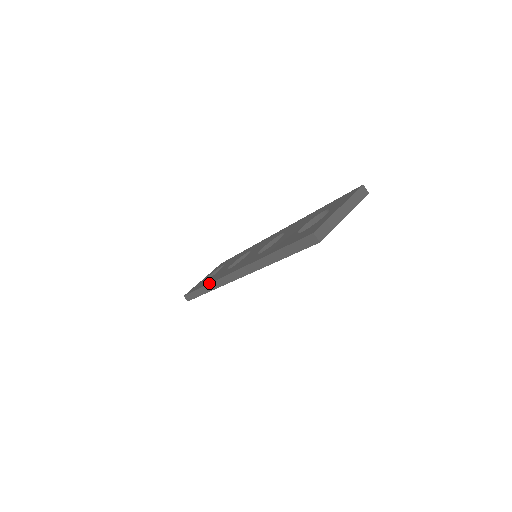
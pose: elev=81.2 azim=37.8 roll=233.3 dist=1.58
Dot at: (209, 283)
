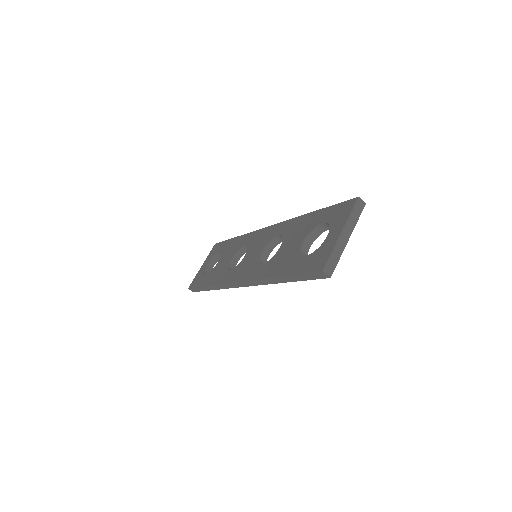
Dot at: (214, 285)
